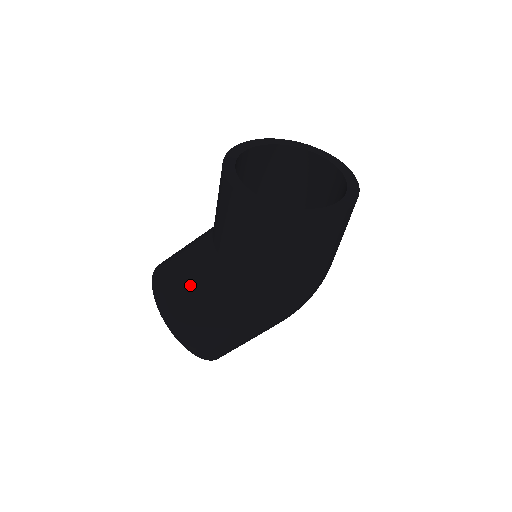
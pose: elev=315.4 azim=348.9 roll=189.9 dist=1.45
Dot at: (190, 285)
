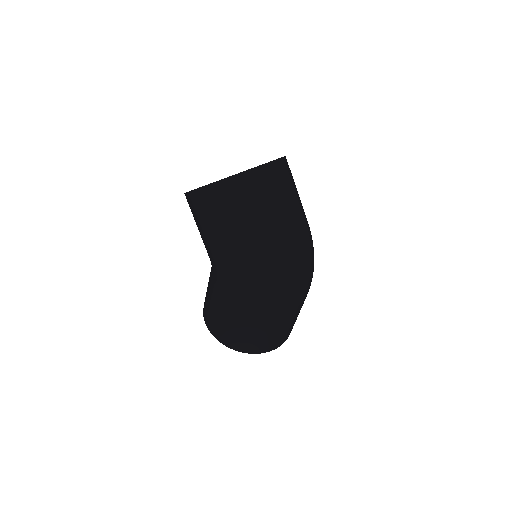
Dot at: occluded
